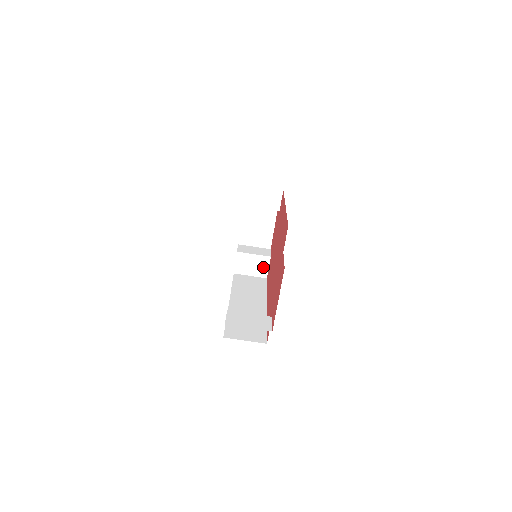
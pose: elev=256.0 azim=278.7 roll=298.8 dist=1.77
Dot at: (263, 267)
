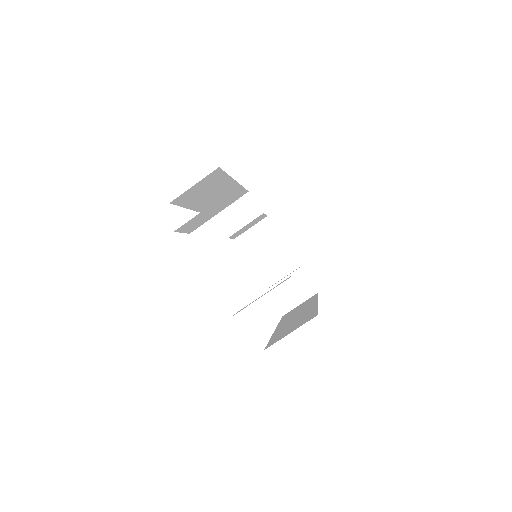
Dot at: (304, 284)
